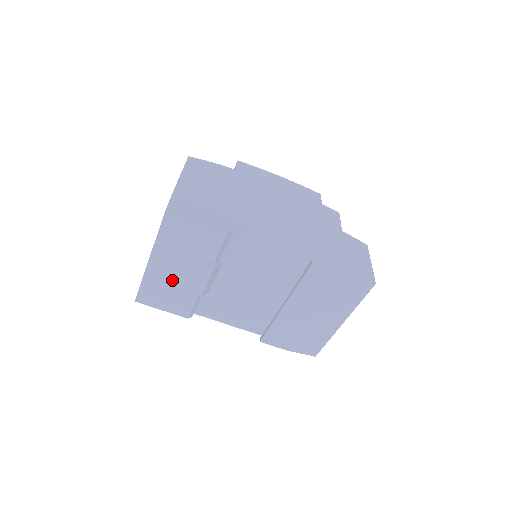
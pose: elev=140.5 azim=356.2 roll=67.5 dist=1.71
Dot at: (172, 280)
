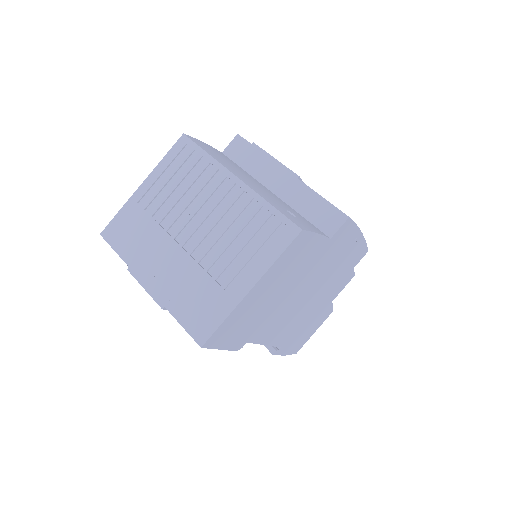
Dot at: occluded
